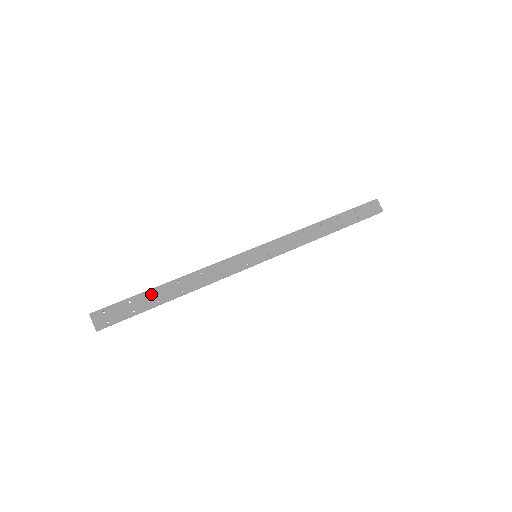
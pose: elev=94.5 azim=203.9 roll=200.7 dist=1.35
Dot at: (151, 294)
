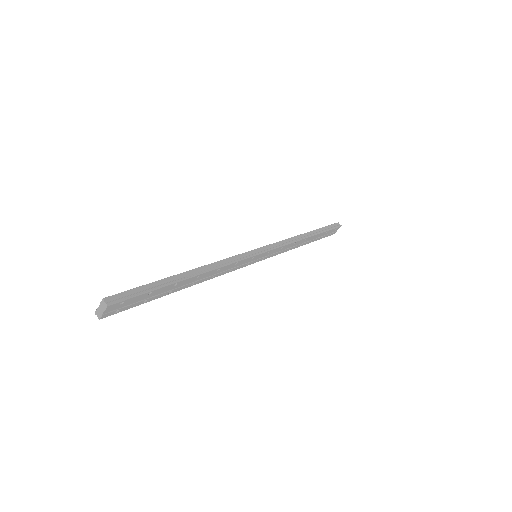
Dot at: (171, 287)
